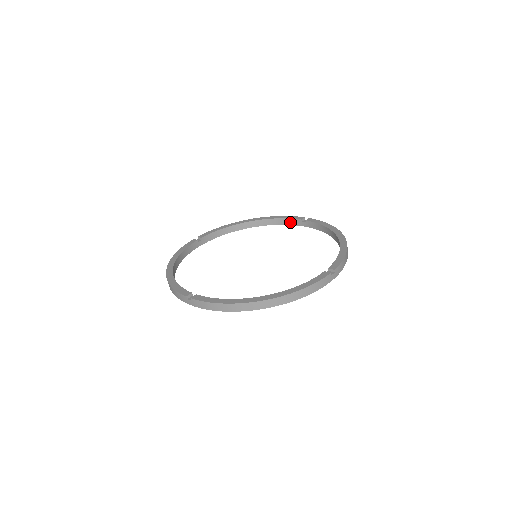
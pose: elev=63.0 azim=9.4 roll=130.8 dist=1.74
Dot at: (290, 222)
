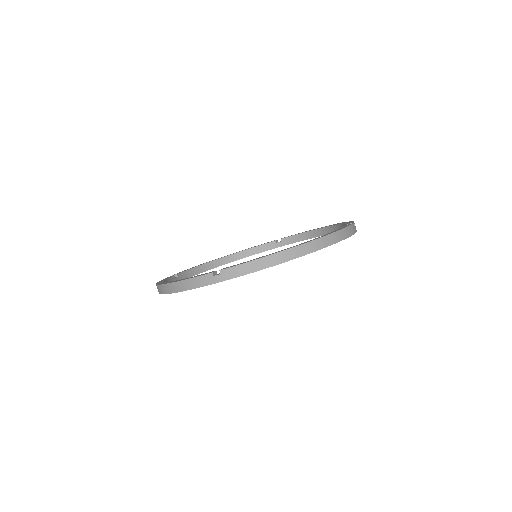
Dot at: (263, 248)
